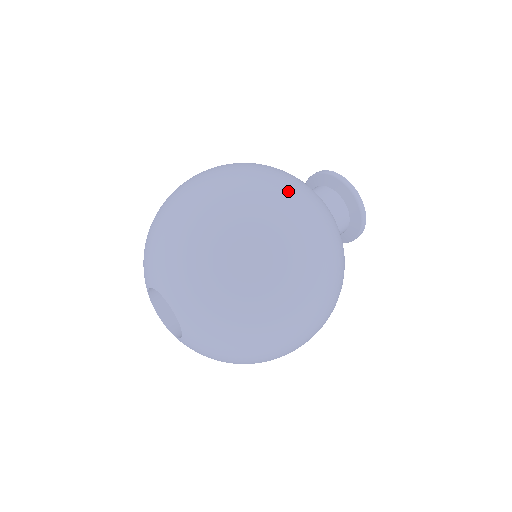
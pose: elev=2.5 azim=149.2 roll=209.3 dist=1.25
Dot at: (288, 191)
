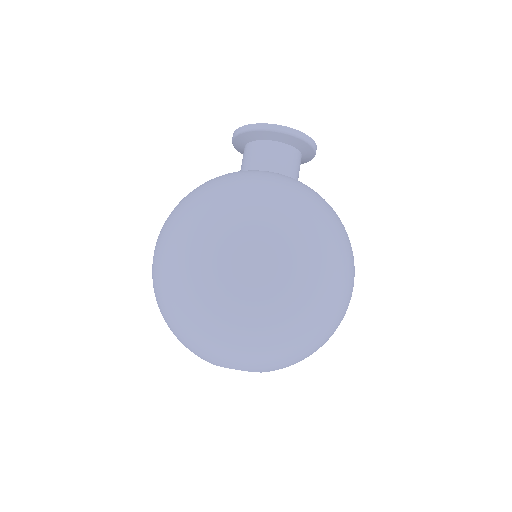
Dot at: (226, 218)
